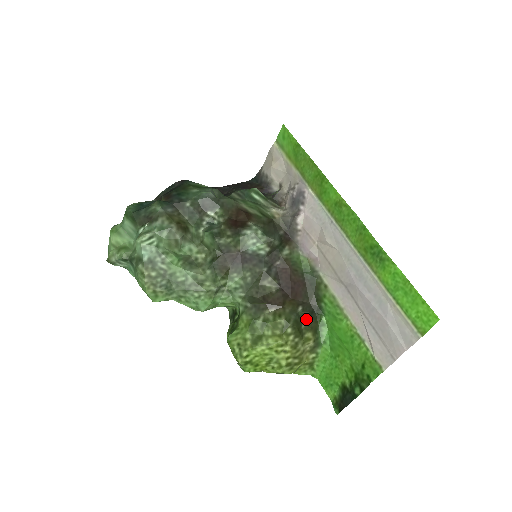
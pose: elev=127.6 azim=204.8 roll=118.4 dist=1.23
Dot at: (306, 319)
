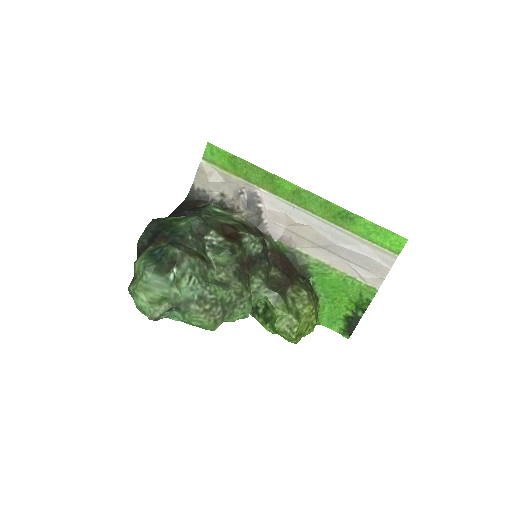
Dot at: (308, 285)
